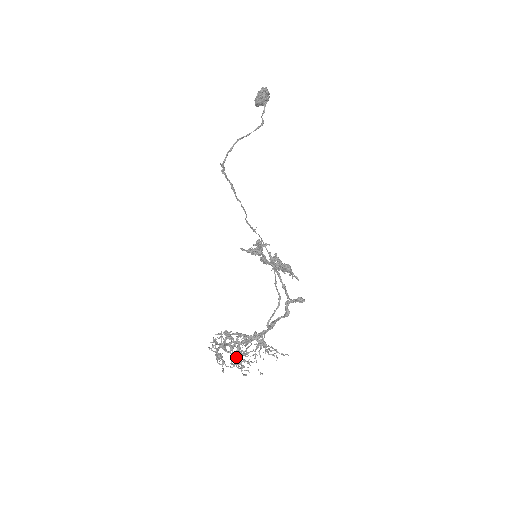
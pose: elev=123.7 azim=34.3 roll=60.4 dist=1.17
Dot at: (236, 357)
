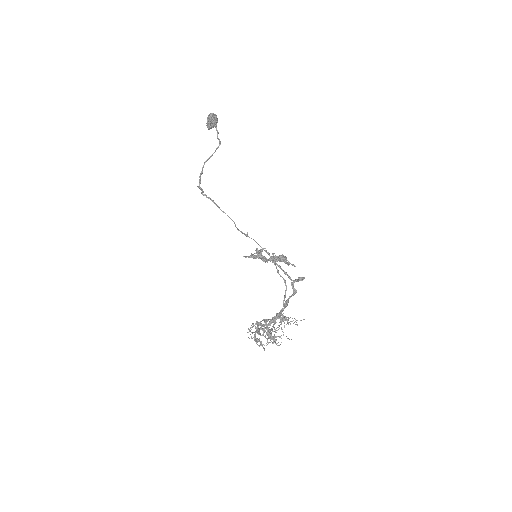
Dot at: (269, 336)
